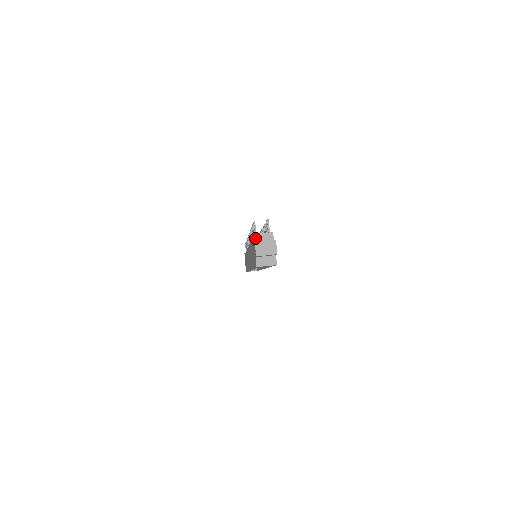
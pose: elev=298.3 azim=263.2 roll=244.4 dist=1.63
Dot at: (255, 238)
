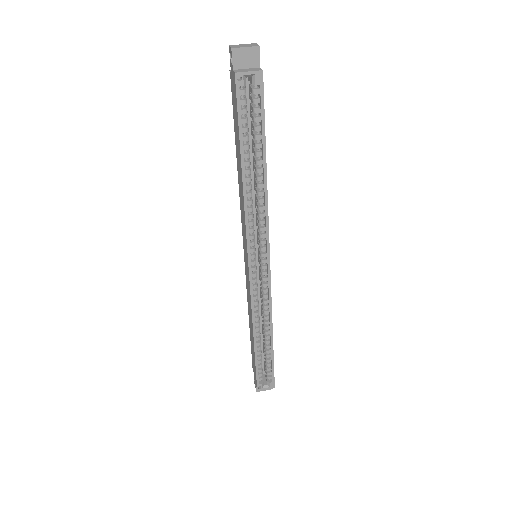
Dot at: occluded
